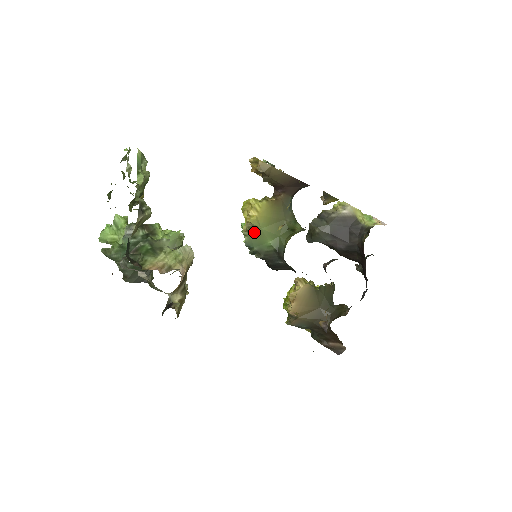
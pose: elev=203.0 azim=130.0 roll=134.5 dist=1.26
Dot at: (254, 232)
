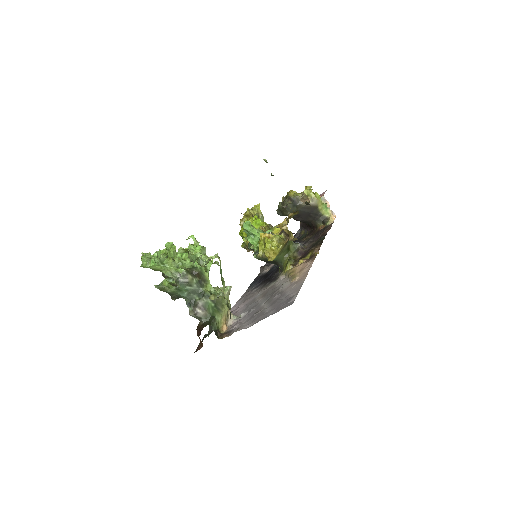
Dot at: occluded
